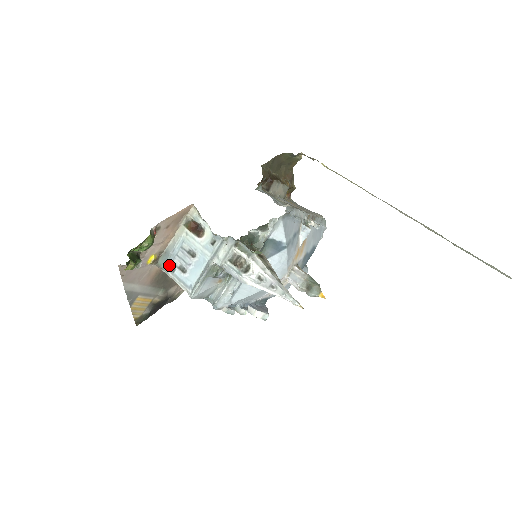
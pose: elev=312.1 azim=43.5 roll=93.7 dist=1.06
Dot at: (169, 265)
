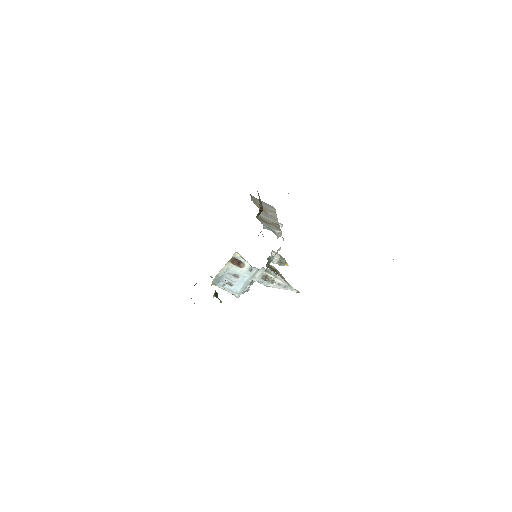
Dot at: (220, 283)
